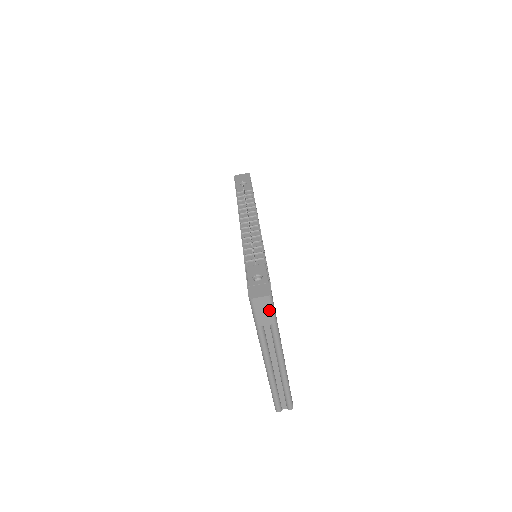
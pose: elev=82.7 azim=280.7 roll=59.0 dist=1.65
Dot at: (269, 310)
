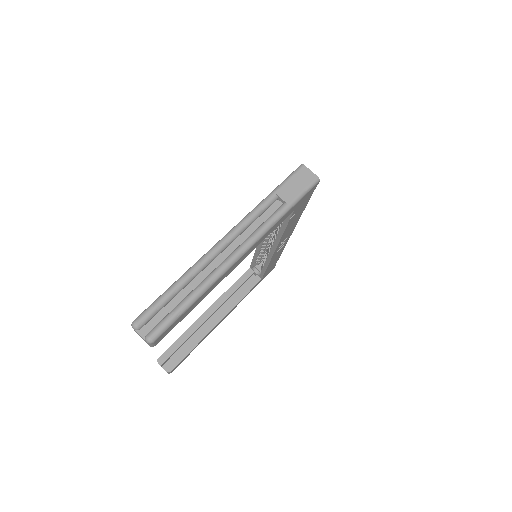
Dot at: (302, 189)
